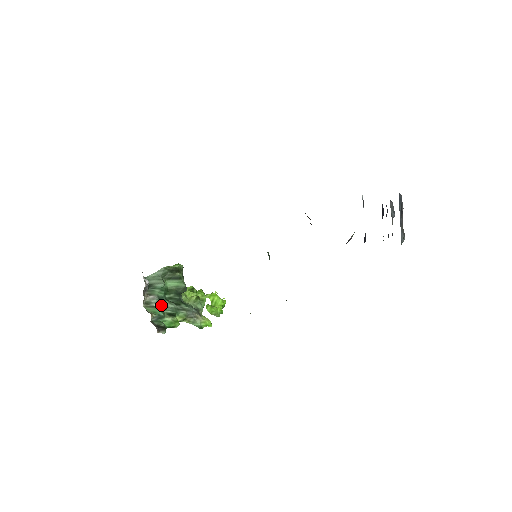
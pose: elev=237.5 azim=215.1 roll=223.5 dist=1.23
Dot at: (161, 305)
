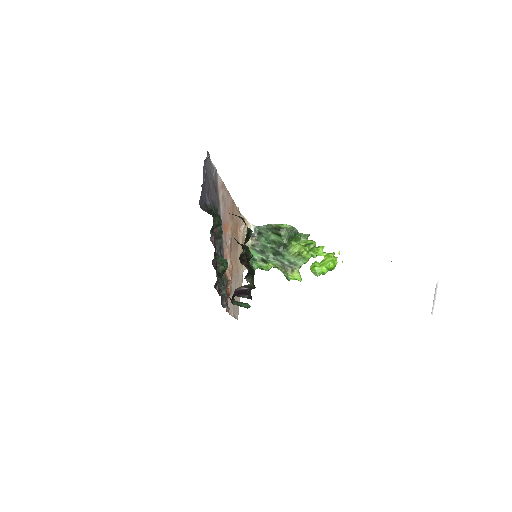
Dot at: (261, 251)
